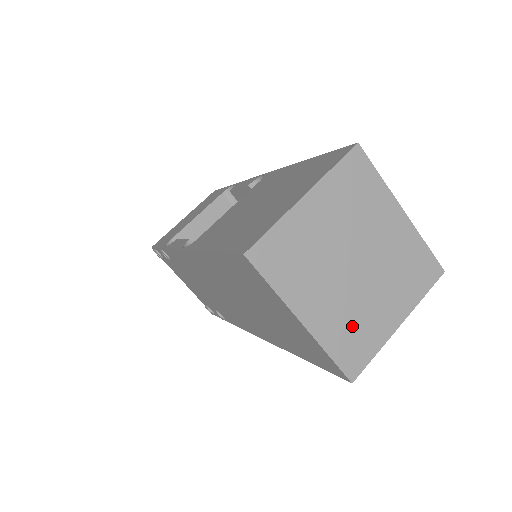
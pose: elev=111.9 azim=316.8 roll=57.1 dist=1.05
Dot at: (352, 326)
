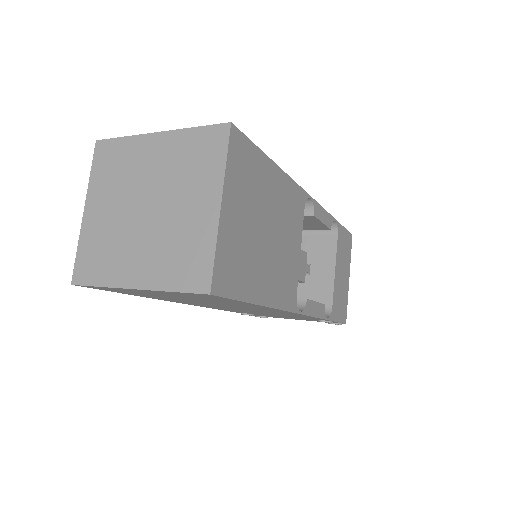
Dot at: (176, 252)
